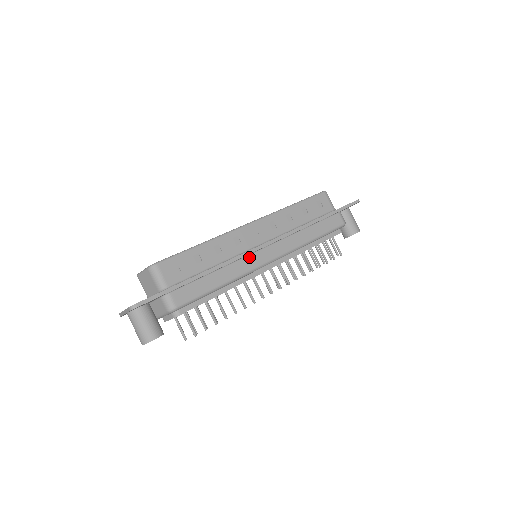
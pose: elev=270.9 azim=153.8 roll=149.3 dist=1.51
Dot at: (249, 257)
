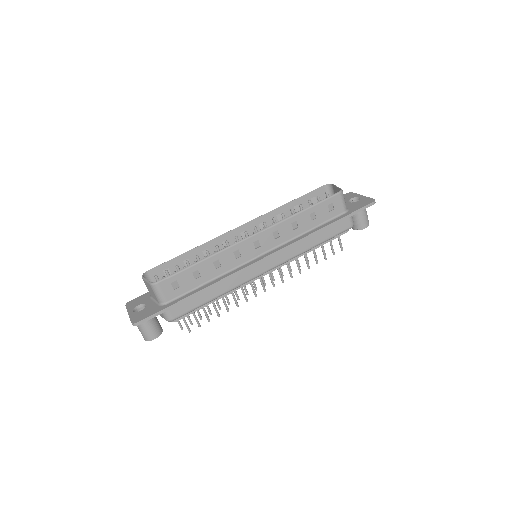
Dot at: (246, 270)
